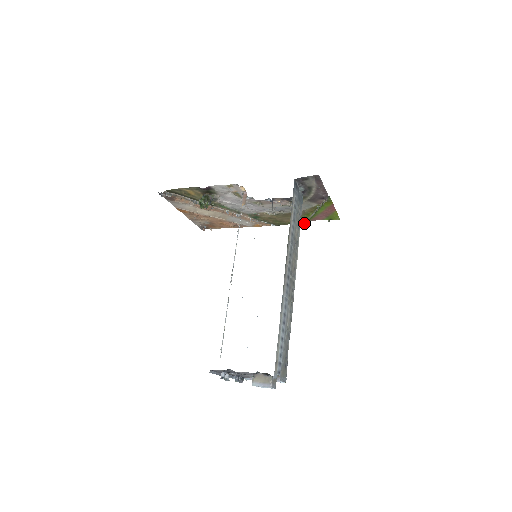
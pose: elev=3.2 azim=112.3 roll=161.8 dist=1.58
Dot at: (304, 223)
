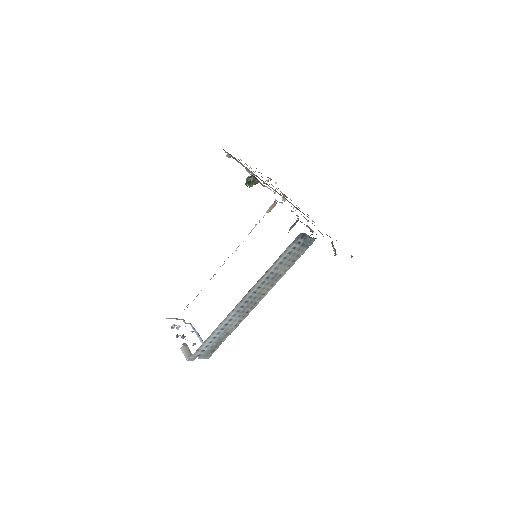
Dot at: occluded
